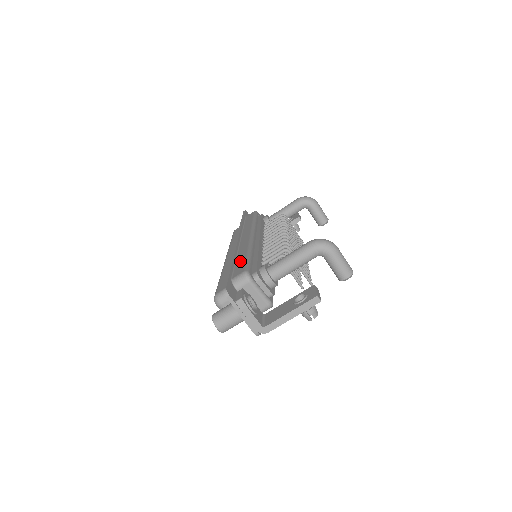
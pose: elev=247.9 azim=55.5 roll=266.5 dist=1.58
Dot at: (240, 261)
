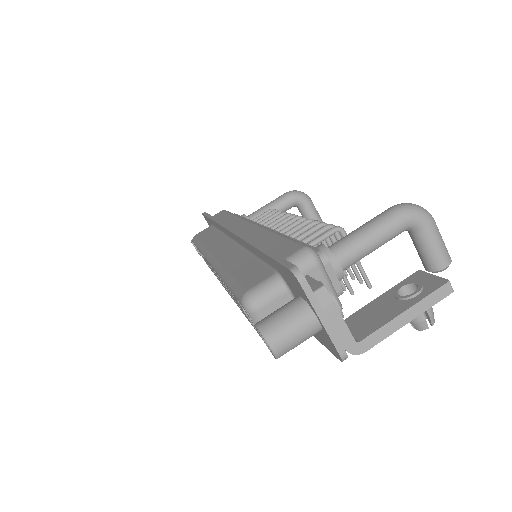
Dot at: (272, 242)
